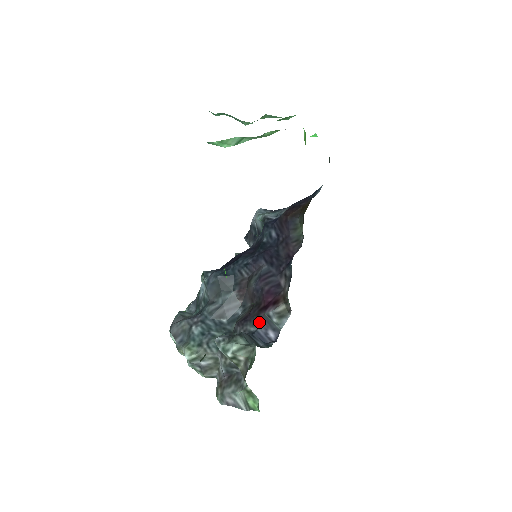
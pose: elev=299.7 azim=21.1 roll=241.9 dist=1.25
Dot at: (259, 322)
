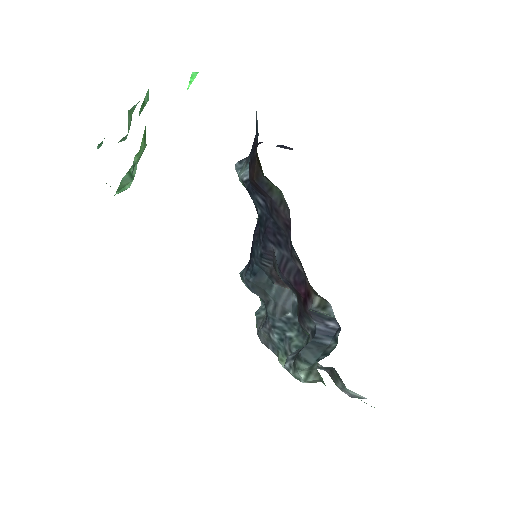
Dot at: (311, 319)
